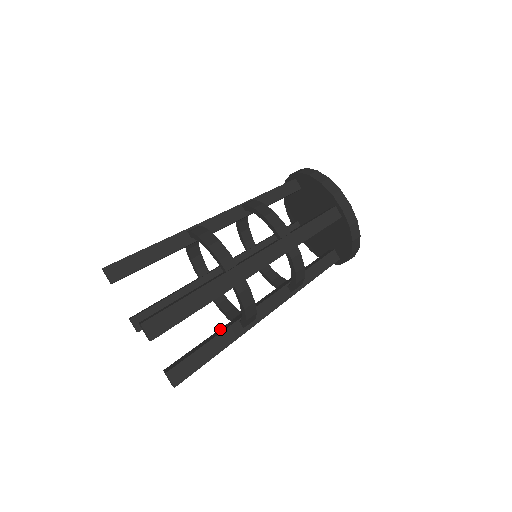
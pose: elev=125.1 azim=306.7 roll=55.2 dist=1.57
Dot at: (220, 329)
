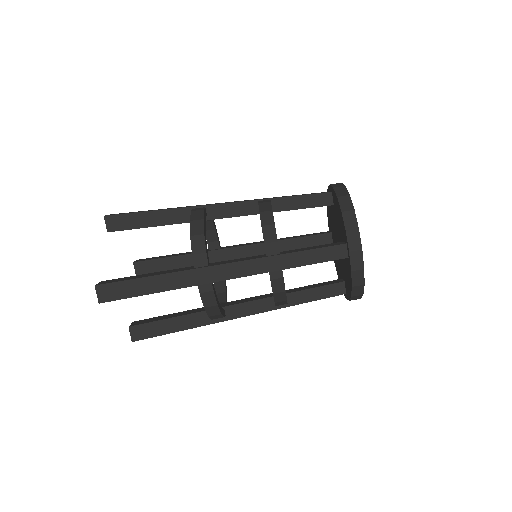
Dot at: (196, 309)
